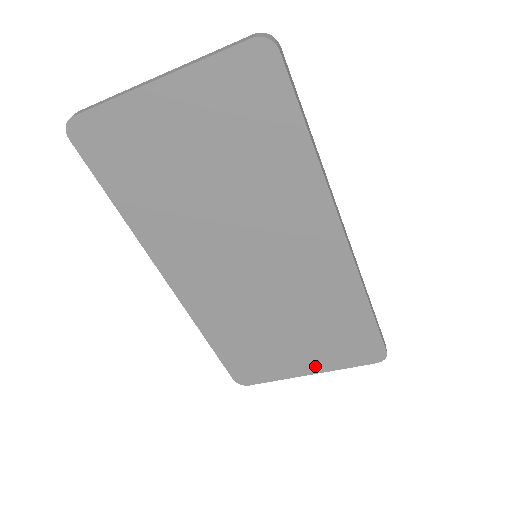
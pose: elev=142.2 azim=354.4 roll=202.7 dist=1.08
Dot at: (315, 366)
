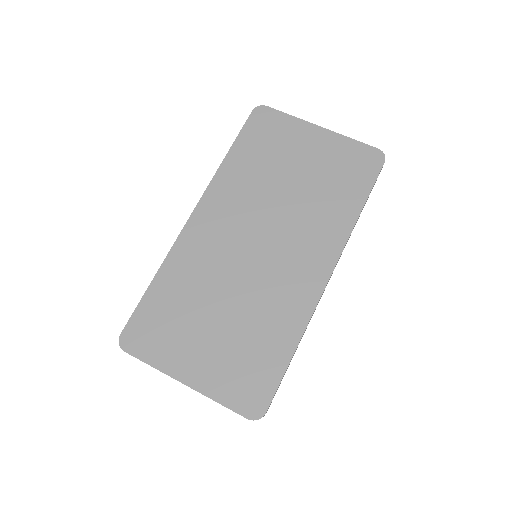
Dot at: (198, 377)
